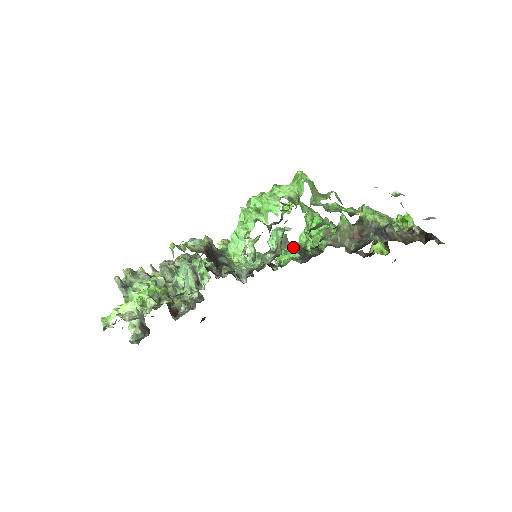
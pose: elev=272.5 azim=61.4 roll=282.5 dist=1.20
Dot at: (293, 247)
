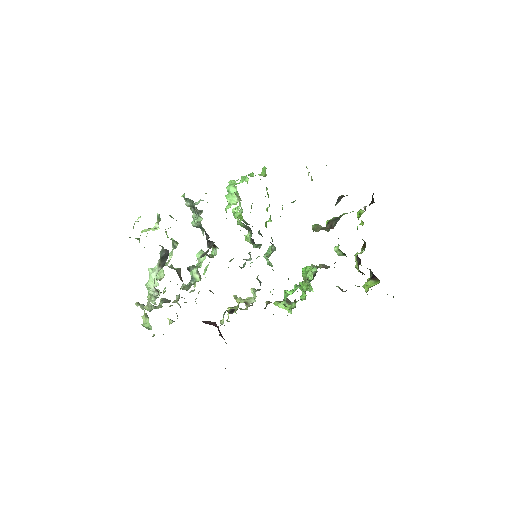
Dot at: (296, 301)
